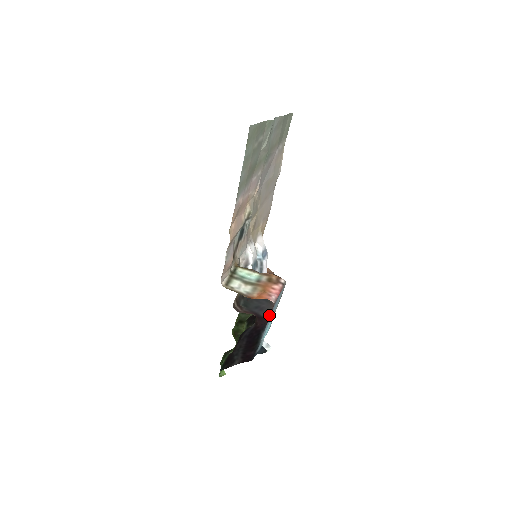
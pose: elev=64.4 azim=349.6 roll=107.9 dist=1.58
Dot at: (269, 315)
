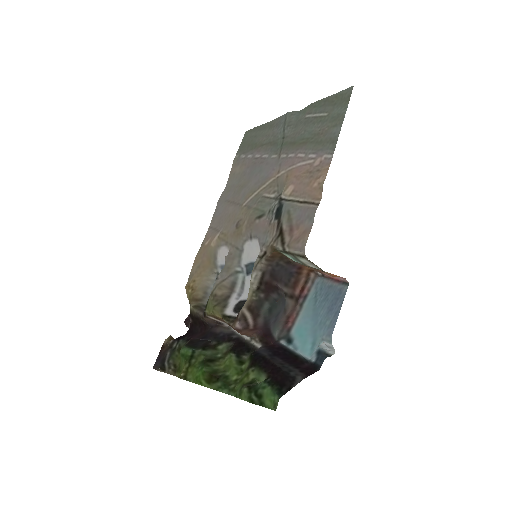
Dot at: (274, 332)
